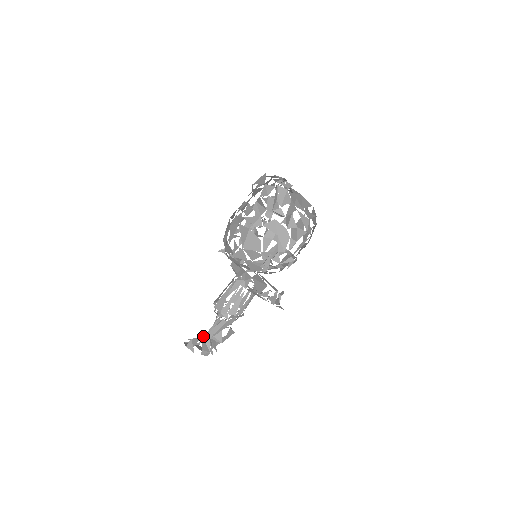
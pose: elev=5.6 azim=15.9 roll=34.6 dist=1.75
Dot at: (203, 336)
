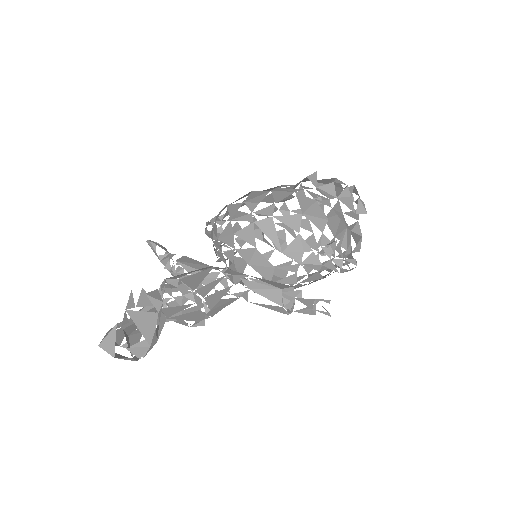
Dot at: occluded
